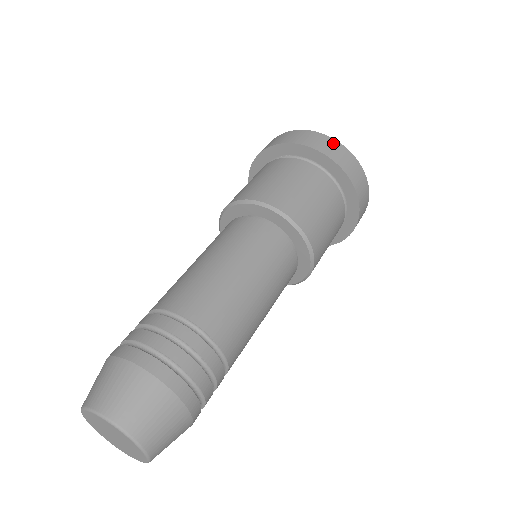
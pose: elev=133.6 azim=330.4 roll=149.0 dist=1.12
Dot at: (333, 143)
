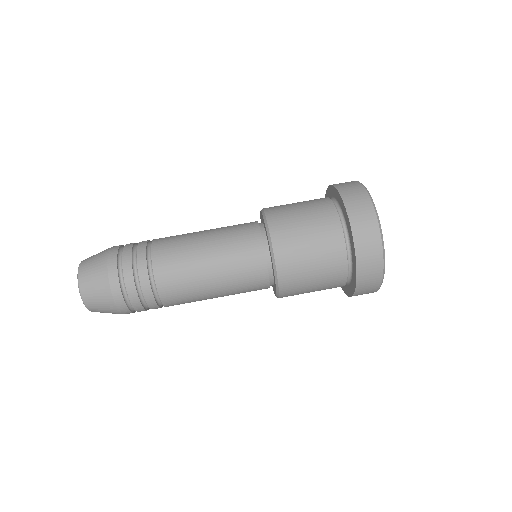
Dot at: (374, 289)
